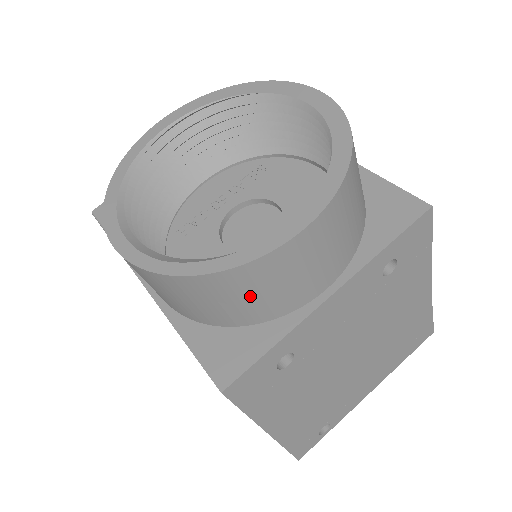
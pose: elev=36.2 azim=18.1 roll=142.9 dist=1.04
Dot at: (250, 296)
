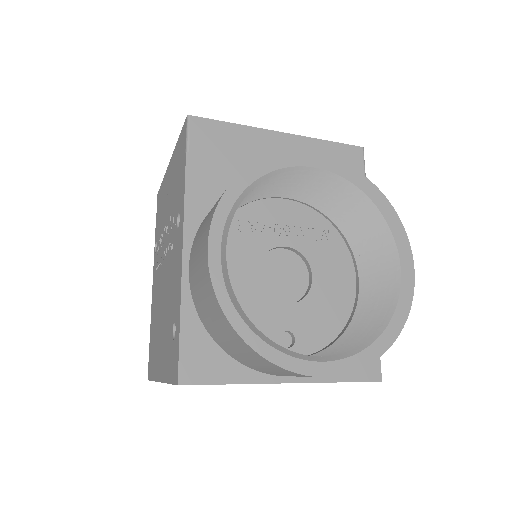
Dot at: (254, 361)
